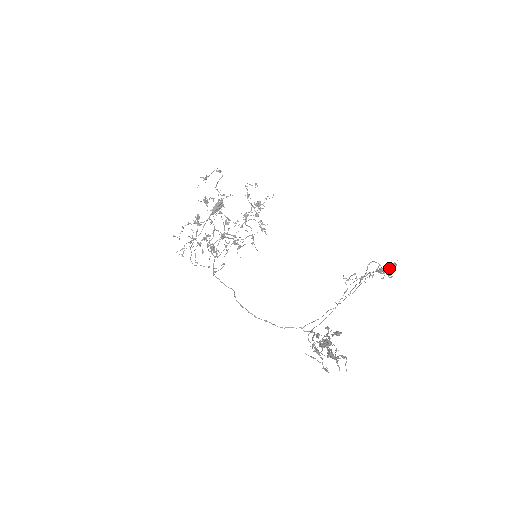
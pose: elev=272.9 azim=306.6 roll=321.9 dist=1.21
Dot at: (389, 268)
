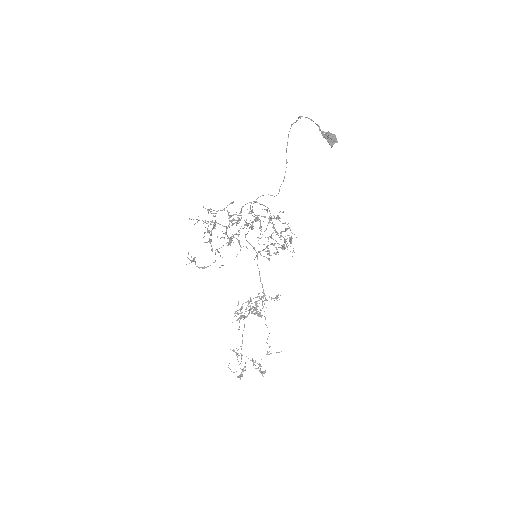
Dot at: (240, 378)
